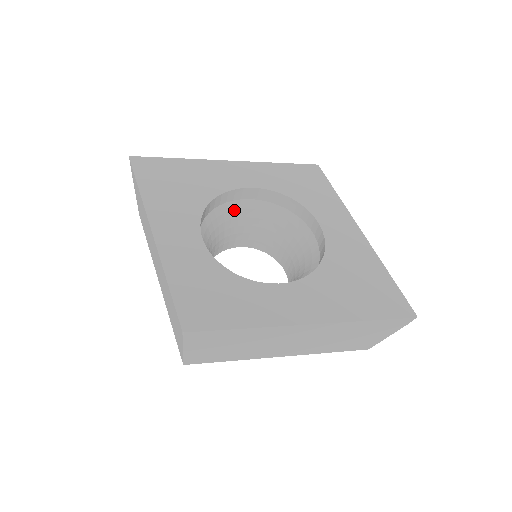
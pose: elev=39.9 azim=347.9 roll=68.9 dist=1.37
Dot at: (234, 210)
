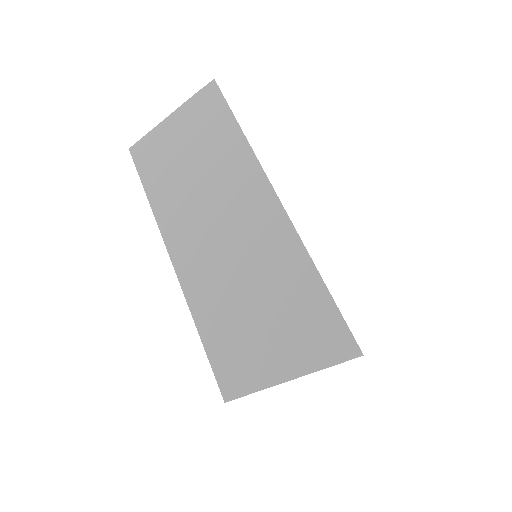
Dot at: occluded
